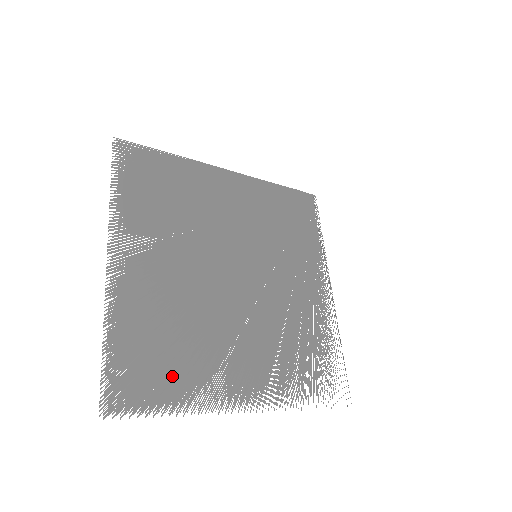
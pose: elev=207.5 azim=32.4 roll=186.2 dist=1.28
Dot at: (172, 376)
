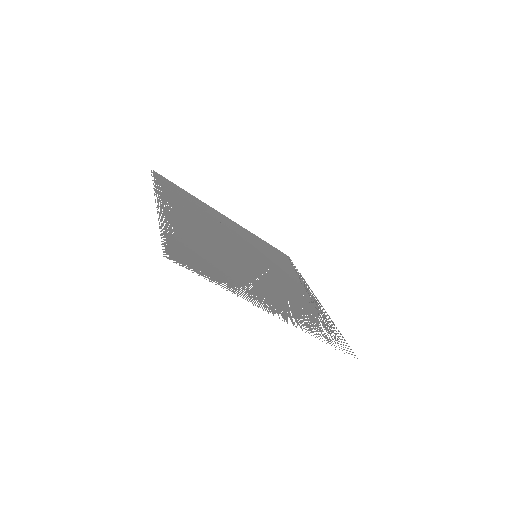
Dot at: (212, 269)
